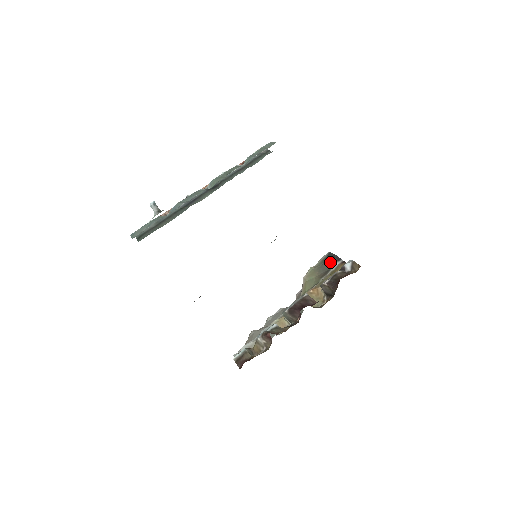
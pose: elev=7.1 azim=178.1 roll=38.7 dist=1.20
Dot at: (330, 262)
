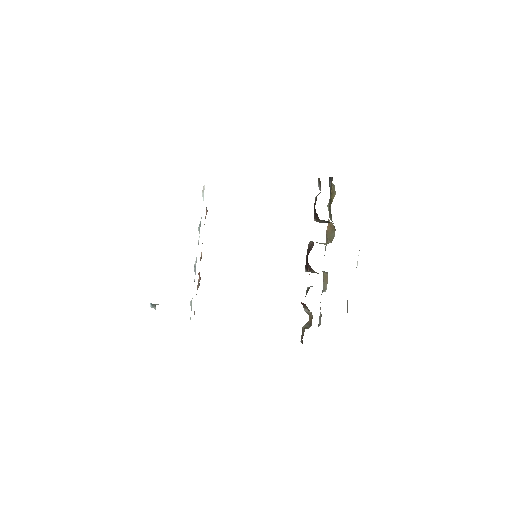
Dot at: occluded
